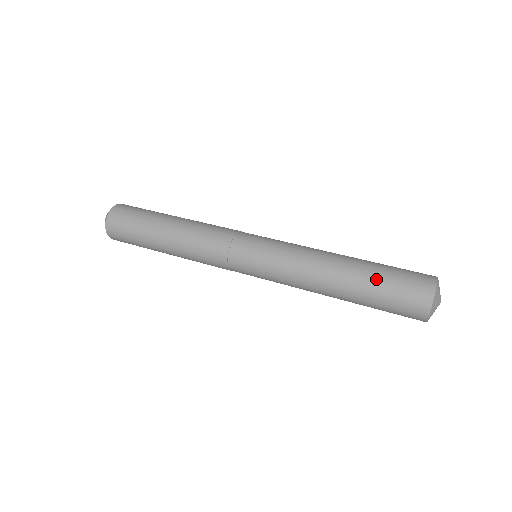
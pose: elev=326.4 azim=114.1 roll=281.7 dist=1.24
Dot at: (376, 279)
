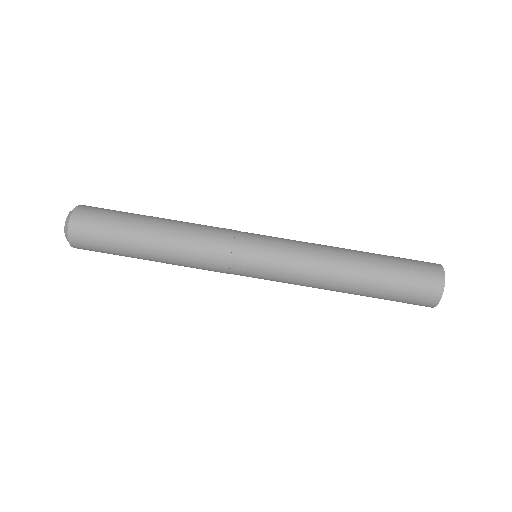
Dot at: occluded
